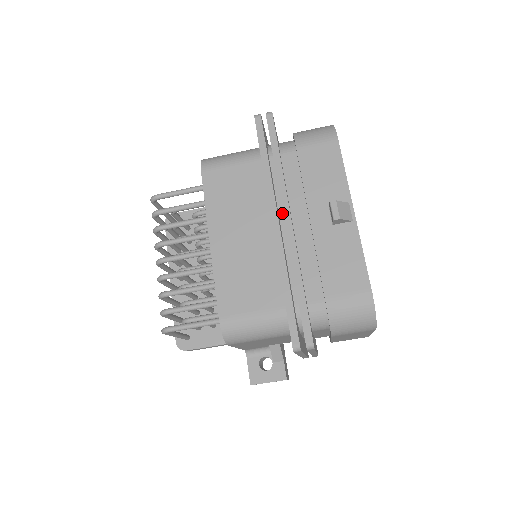
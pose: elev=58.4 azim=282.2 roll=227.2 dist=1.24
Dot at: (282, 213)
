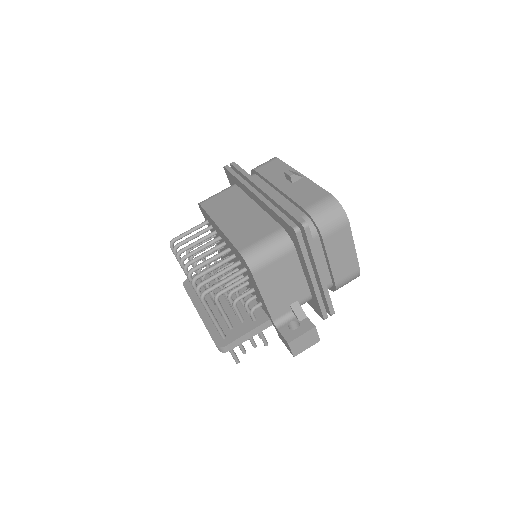
Dot at: occluded
